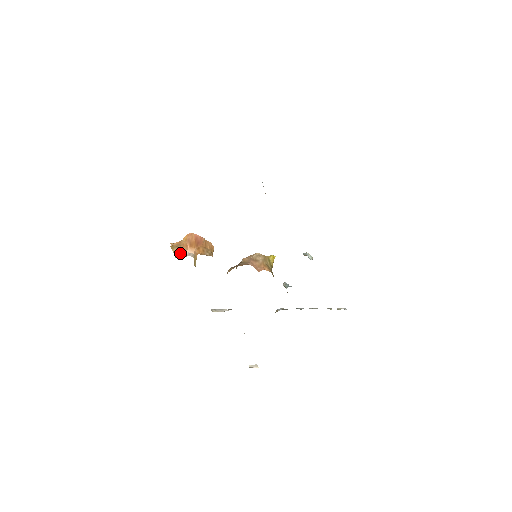
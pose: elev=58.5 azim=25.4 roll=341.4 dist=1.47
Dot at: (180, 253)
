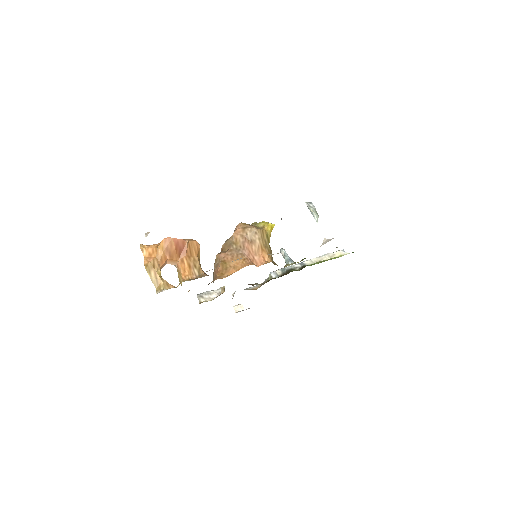
Dot at: (161, 281)
